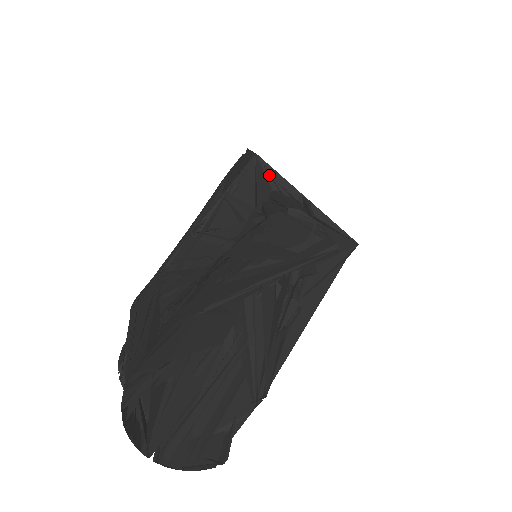
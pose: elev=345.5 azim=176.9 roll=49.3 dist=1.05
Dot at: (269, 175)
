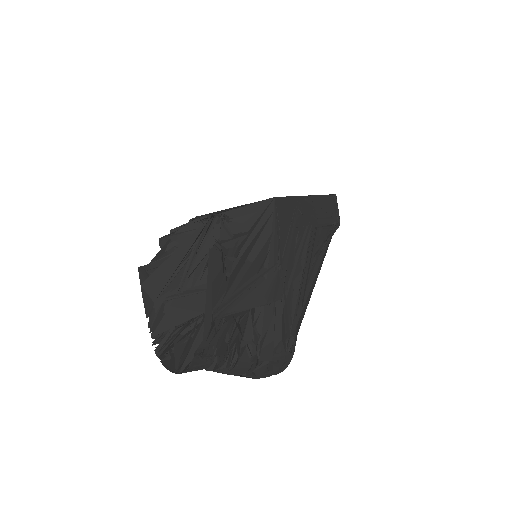
Dot at: occluded
